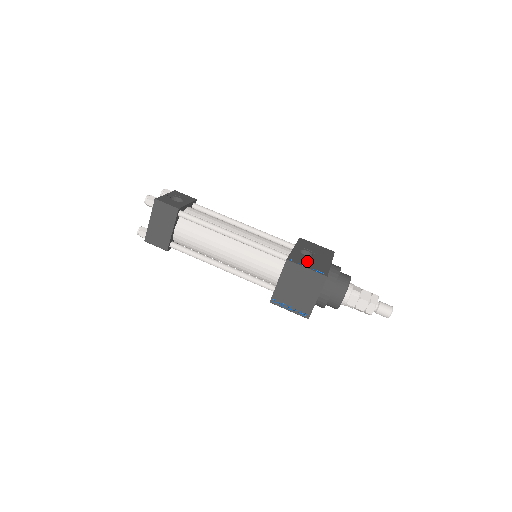
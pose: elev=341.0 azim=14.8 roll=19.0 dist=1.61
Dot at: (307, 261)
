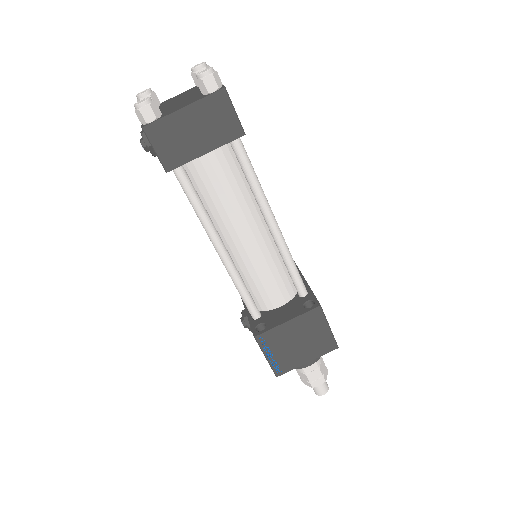
Dot at: occluded
